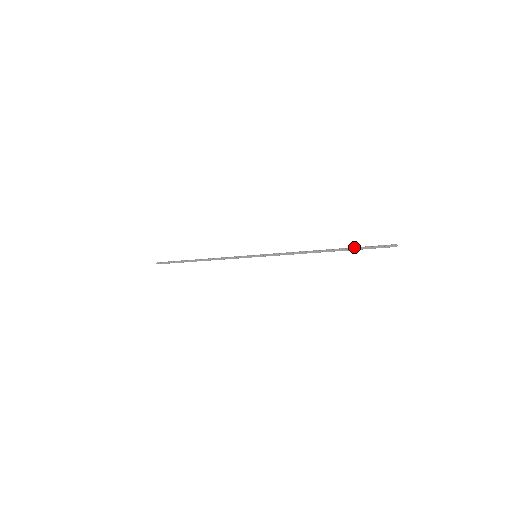
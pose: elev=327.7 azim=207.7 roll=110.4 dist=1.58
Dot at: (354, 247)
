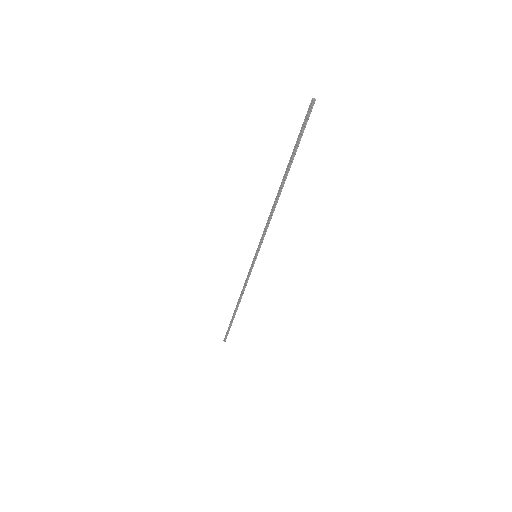
Dot at: (294, 151)
